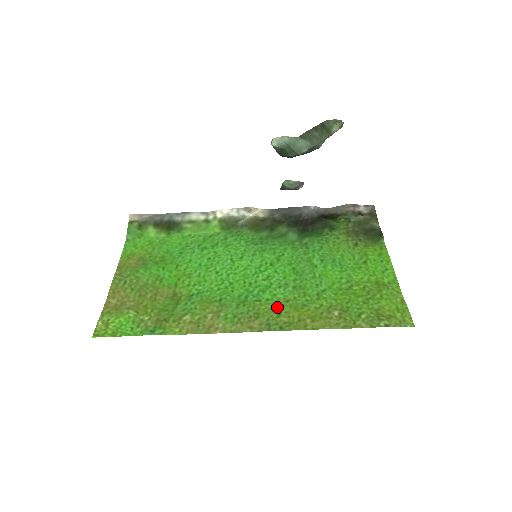
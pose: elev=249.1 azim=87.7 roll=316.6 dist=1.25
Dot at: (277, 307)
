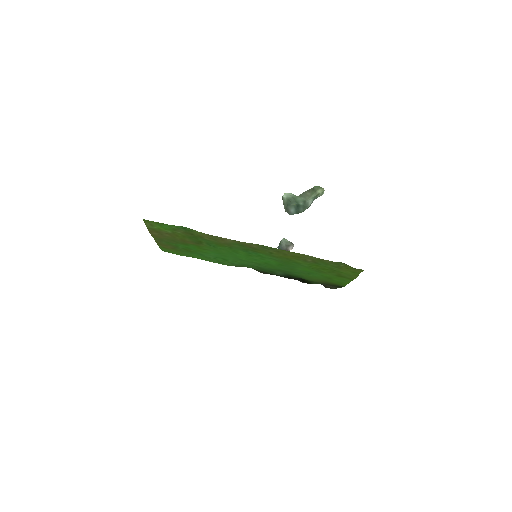
Dot at: (269, 254)
